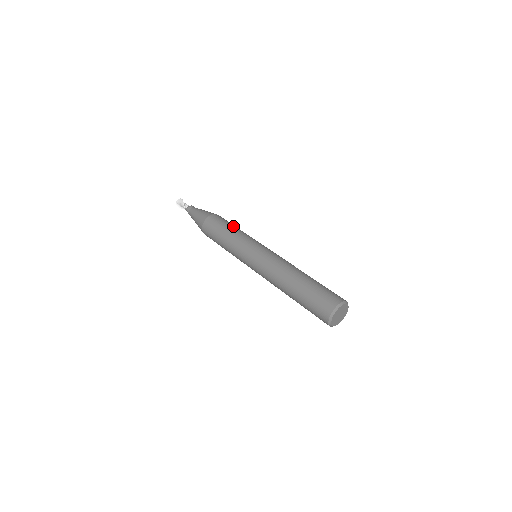
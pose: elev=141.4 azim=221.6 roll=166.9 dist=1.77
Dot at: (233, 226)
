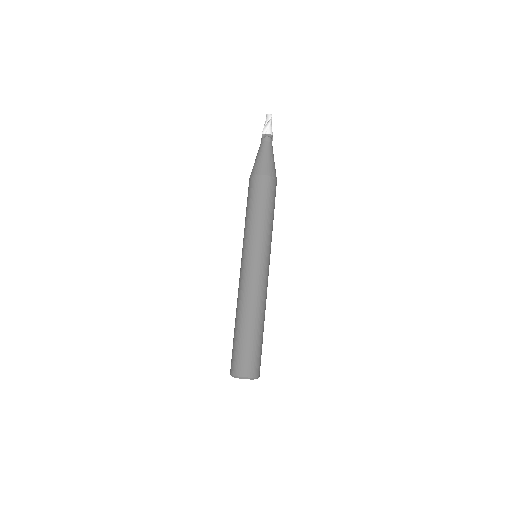
Dot at: (262, 208)
